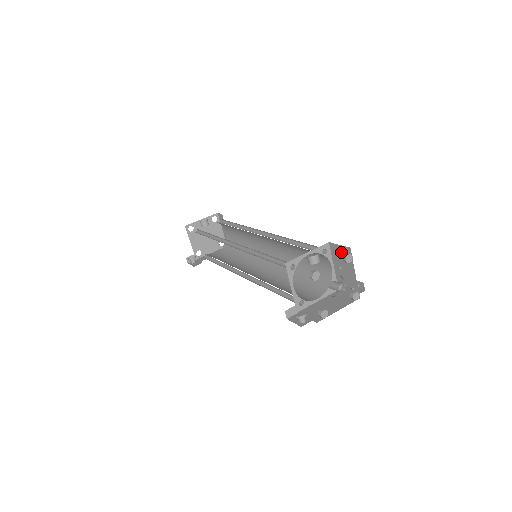
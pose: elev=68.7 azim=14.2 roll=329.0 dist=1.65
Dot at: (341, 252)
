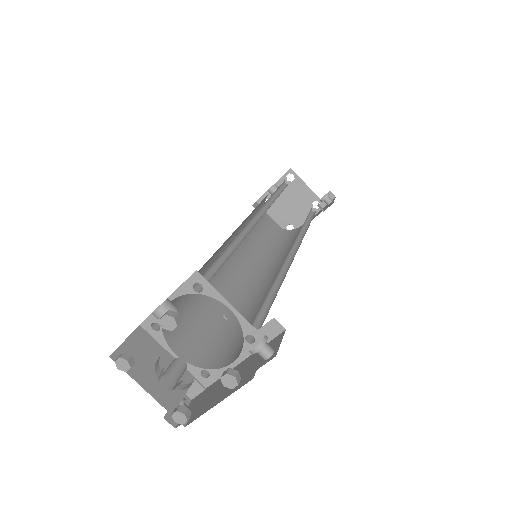
Dot at: occluded
